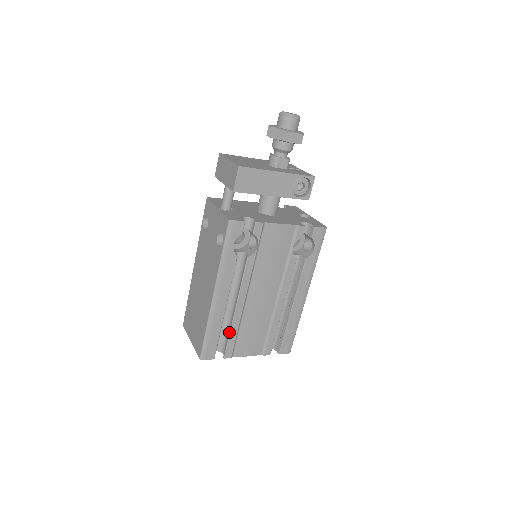
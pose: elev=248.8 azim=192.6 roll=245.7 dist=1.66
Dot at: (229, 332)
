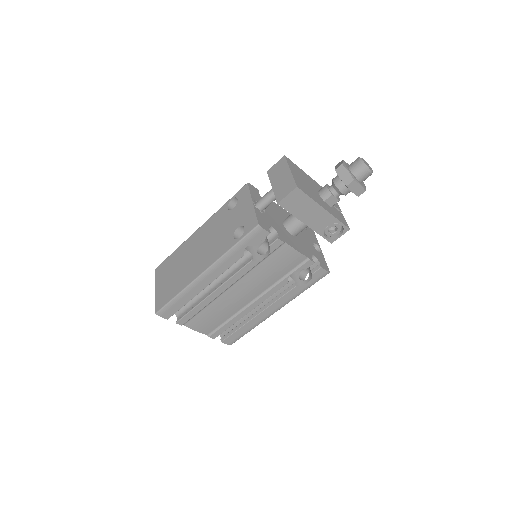
Dot at: (194, 306)
